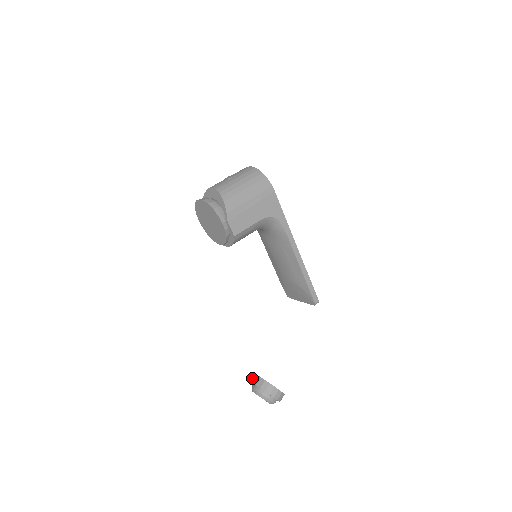
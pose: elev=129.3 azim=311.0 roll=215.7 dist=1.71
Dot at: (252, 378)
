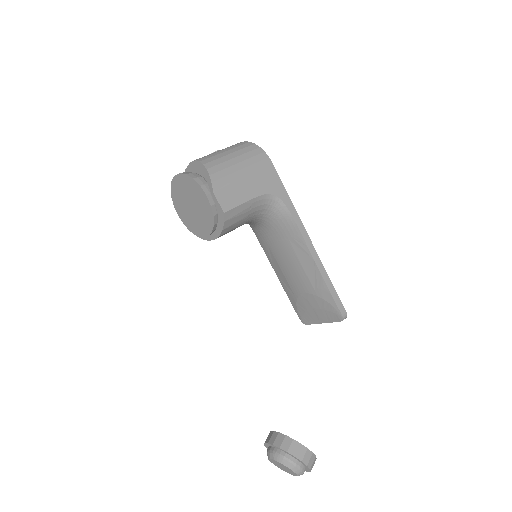
Dot at: occluded
